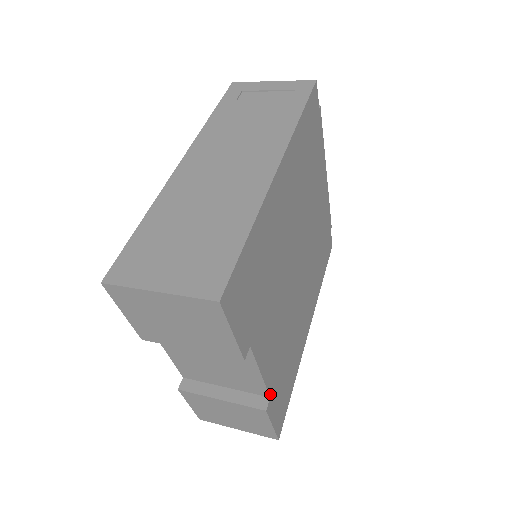
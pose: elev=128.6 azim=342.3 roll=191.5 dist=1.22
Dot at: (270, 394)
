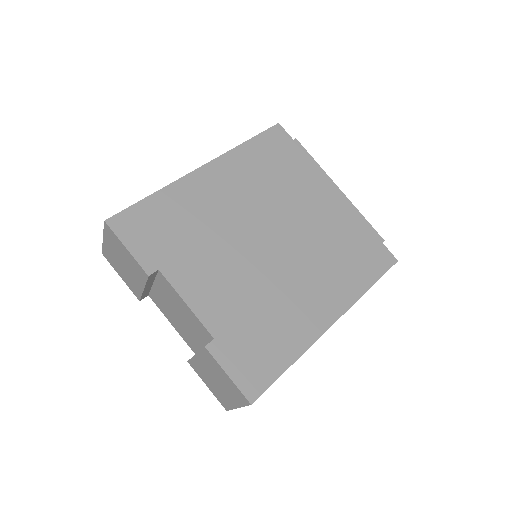
Dot at: (214, 336)
